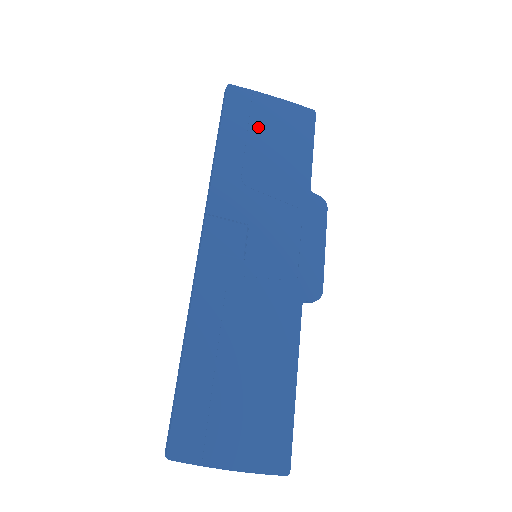
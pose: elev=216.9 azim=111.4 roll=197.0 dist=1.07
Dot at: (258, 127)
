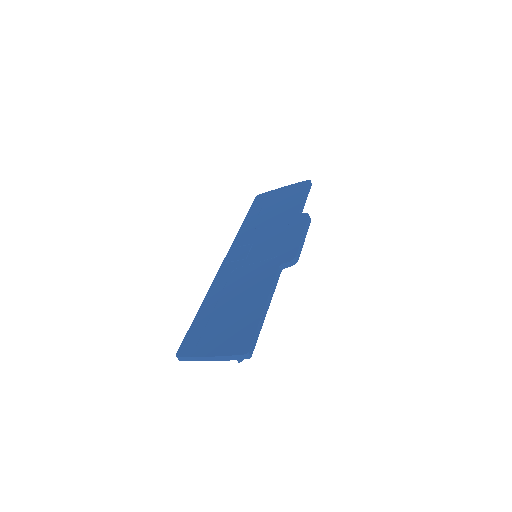
Dot at: (270, 203)
